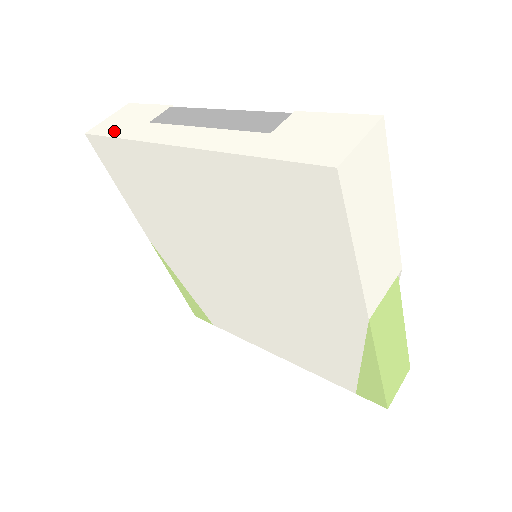
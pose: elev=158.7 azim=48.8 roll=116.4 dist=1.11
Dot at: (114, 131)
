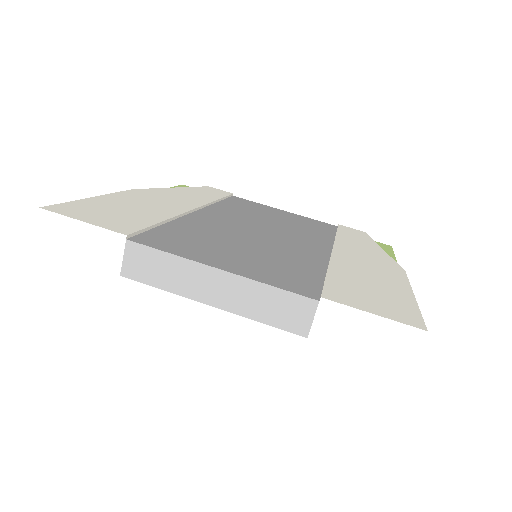
Dot at: (78, 287)
